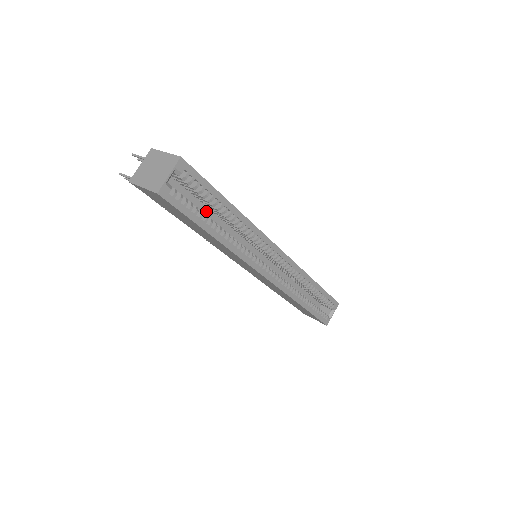
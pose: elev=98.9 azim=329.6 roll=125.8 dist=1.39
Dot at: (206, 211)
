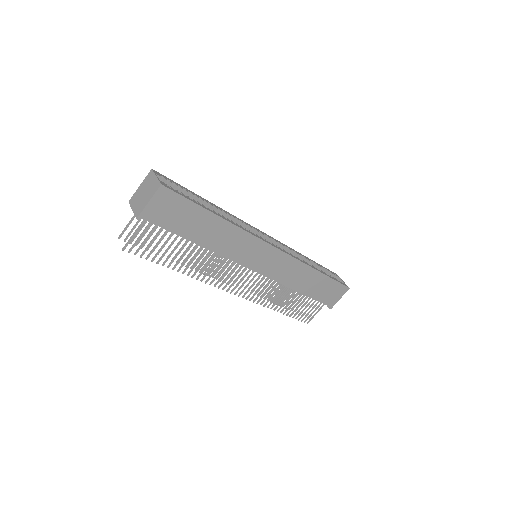
Dot at: occluded
